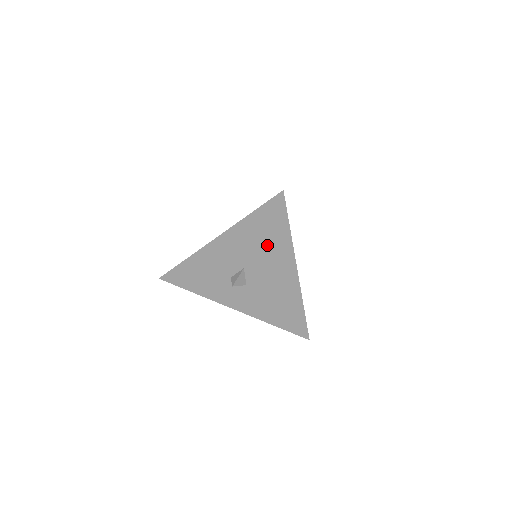
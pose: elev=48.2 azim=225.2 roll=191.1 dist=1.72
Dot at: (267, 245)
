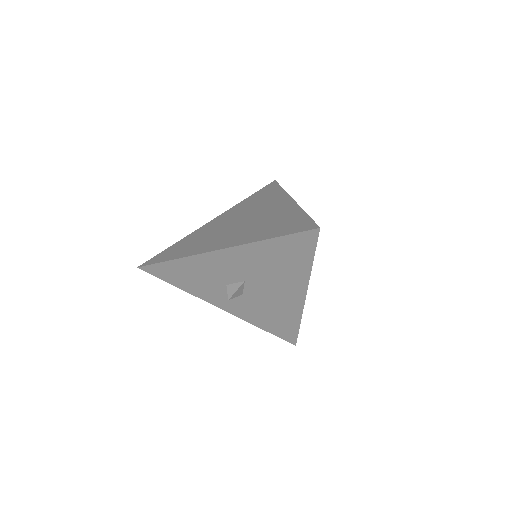
Dot at: (280, 269)
